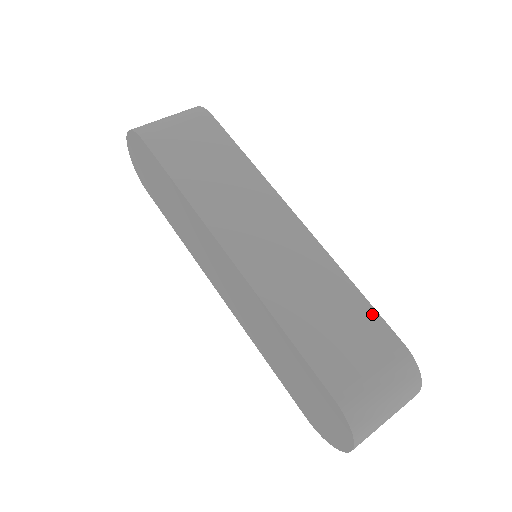
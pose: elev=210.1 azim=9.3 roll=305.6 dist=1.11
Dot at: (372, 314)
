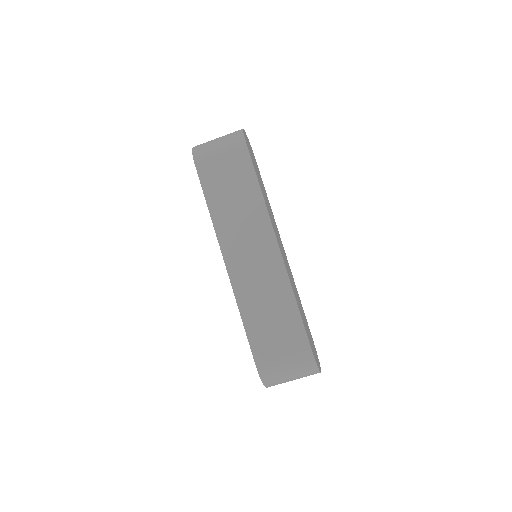
Dot at: (300, 325)
